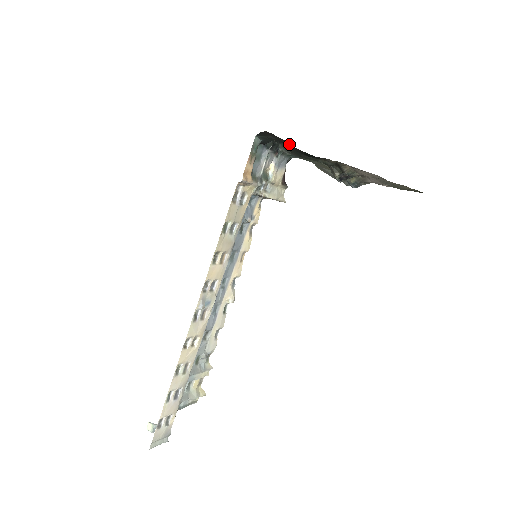
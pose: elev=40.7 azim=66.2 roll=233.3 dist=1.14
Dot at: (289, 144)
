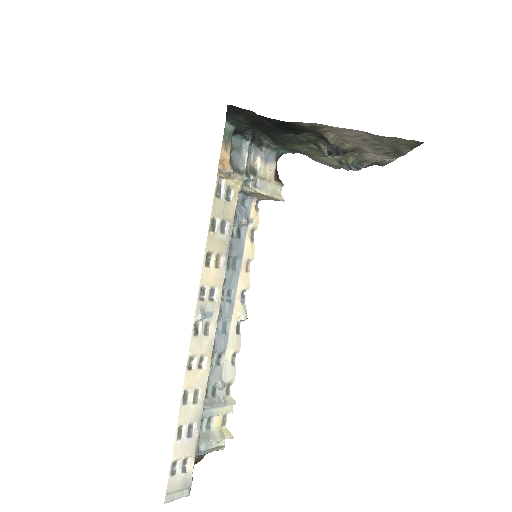
Dot at: (255, 115)
